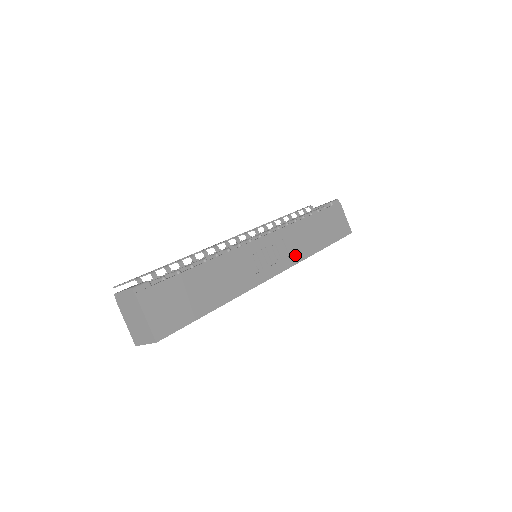
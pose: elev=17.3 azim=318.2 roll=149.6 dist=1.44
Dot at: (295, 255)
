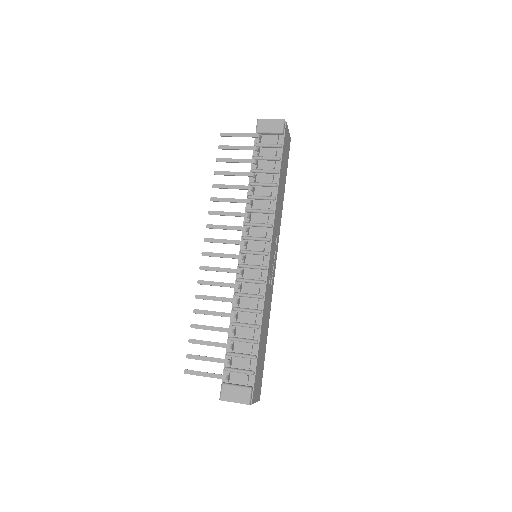
Dot at: (278, 229)
